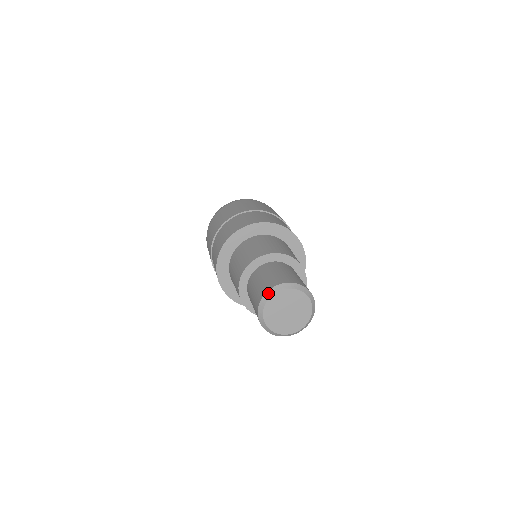
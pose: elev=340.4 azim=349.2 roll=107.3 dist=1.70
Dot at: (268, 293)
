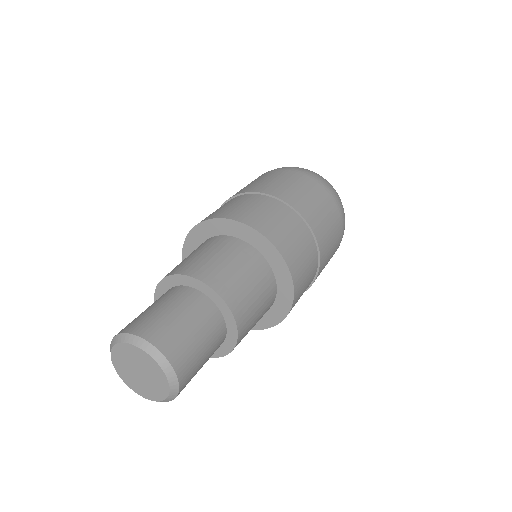
Dot at: (121, 336)
